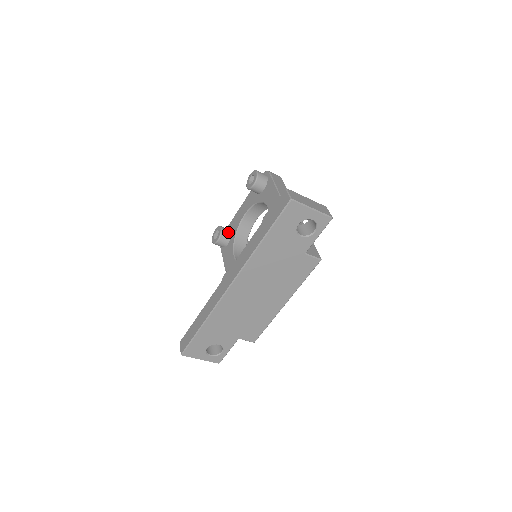
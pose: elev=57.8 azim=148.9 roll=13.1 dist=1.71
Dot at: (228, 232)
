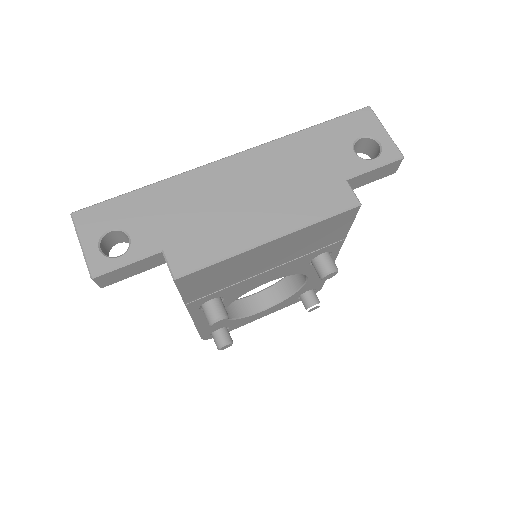
Dot at: occluded
